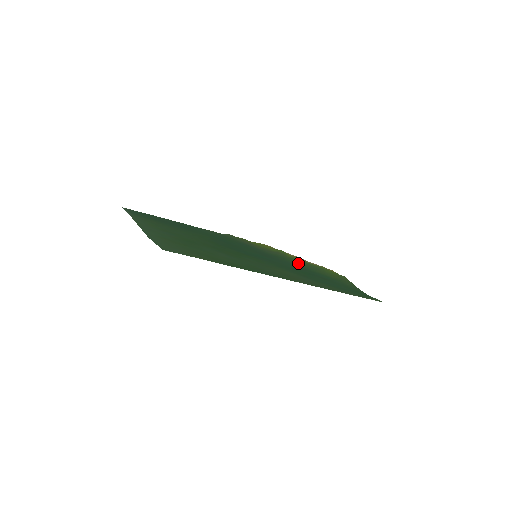
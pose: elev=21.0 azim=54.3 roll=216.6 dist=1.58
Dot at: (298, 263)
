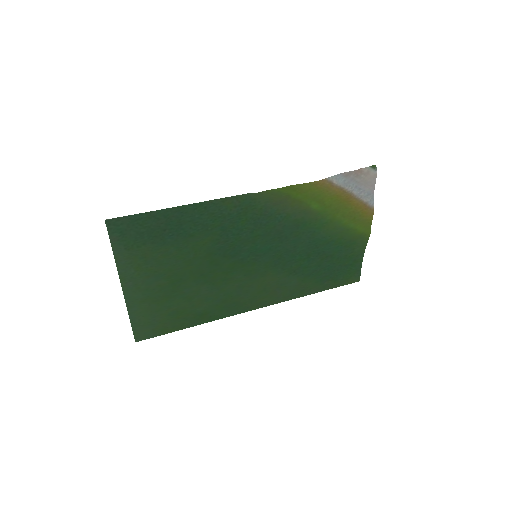
Dot at: (321, 228)
